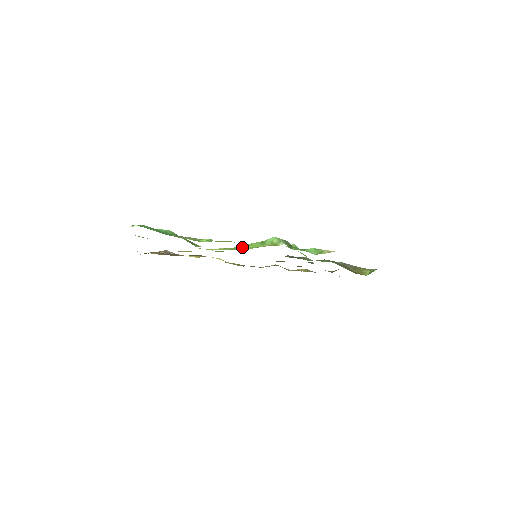
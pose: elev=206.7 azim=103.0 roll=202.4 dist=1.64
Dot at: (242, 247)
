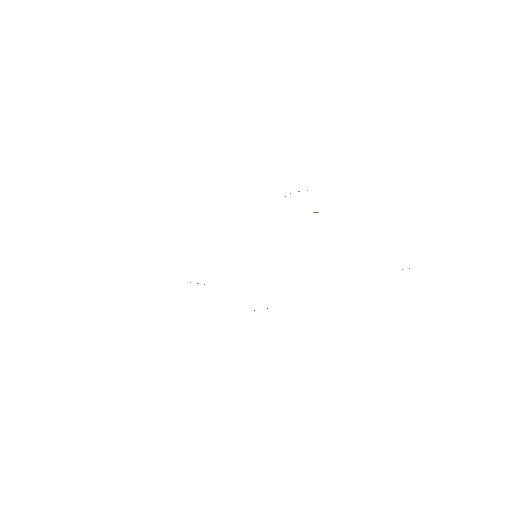
Dot at: occluded
